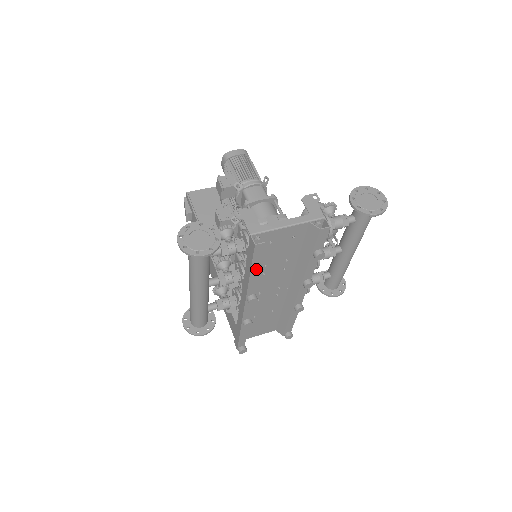
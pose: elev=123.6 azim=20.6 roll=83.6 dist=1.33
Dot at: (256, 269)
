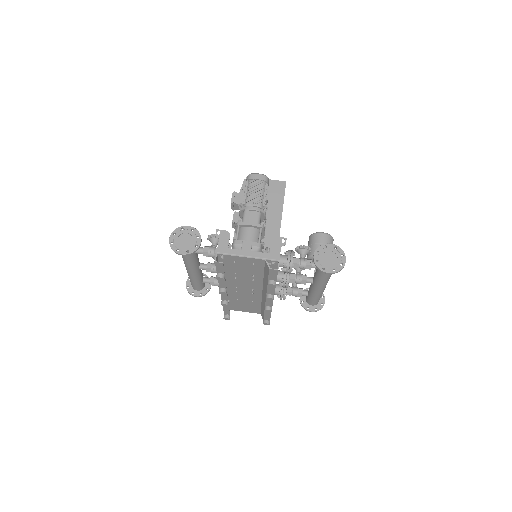
Dot at: (218, 276)
